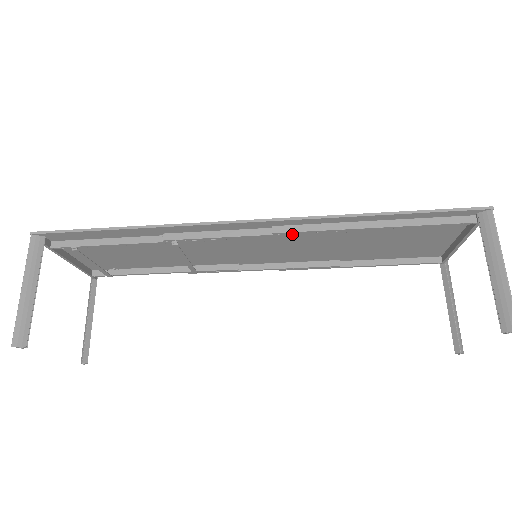
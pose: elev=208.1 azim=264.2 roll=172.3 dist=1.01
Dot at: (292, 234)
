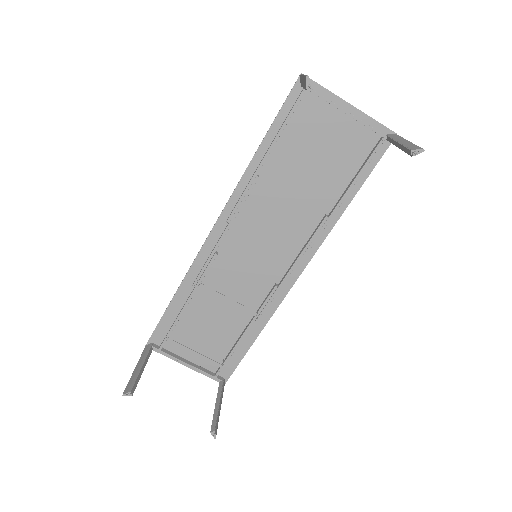
Dot at: (237, 212)
